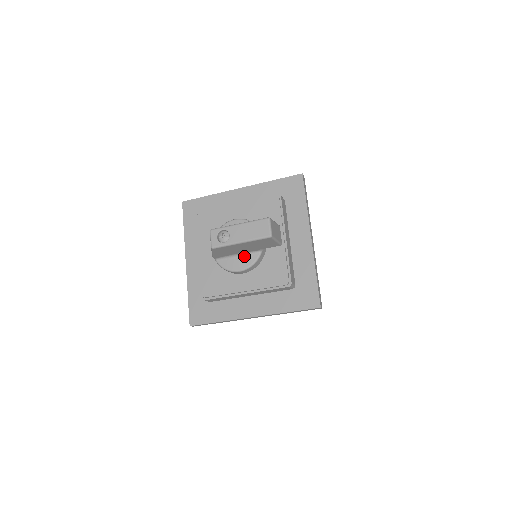
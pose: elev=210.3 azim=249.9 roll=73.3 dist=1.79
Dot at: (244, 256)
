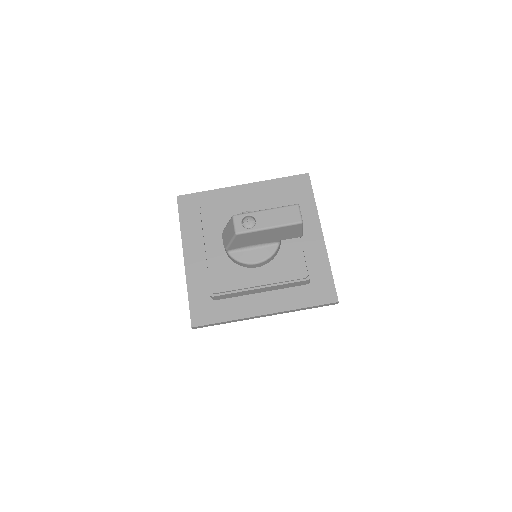
Dot at: (261, 248)
